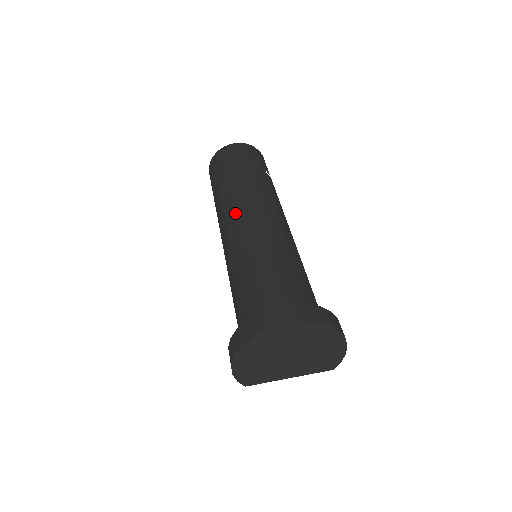
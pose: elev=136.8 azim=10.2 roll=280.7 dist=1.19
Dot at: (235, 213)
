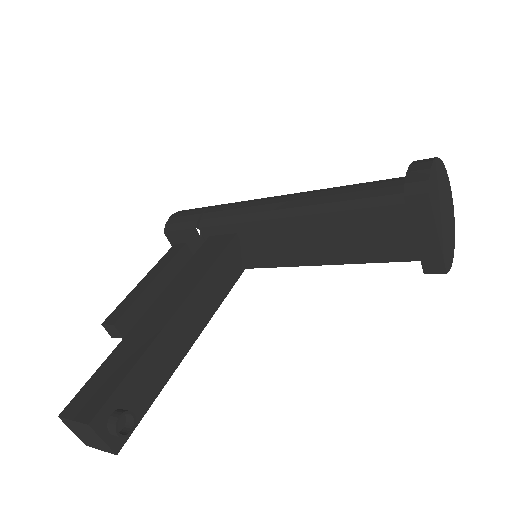
Dot at: occluded
